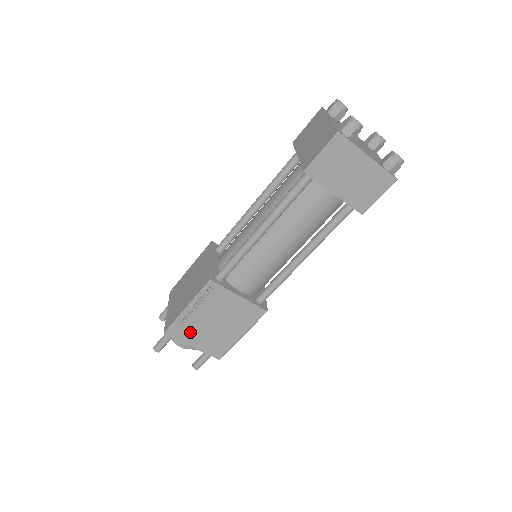
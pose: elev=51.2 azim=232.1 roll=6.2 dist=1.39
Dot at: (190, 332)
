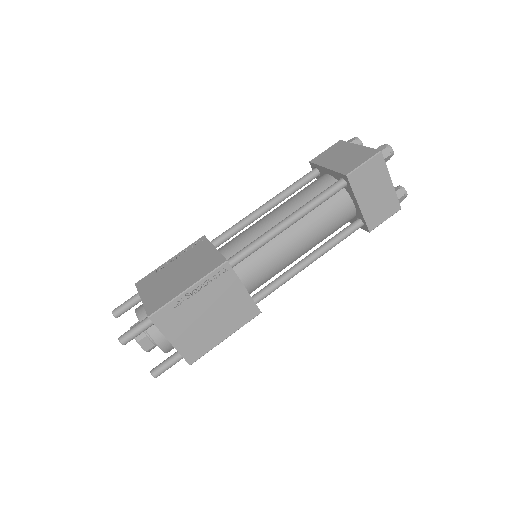
Dot at: (177, 321)
